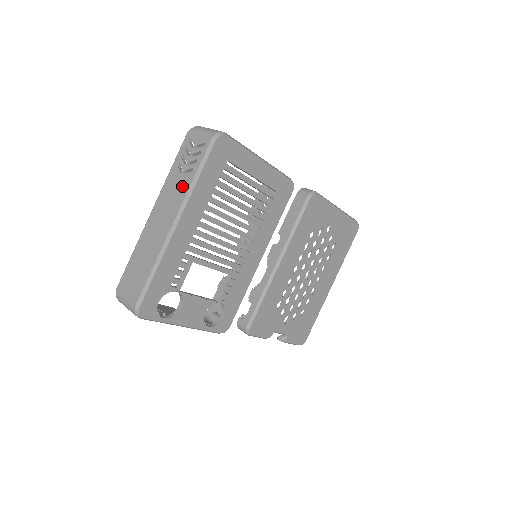
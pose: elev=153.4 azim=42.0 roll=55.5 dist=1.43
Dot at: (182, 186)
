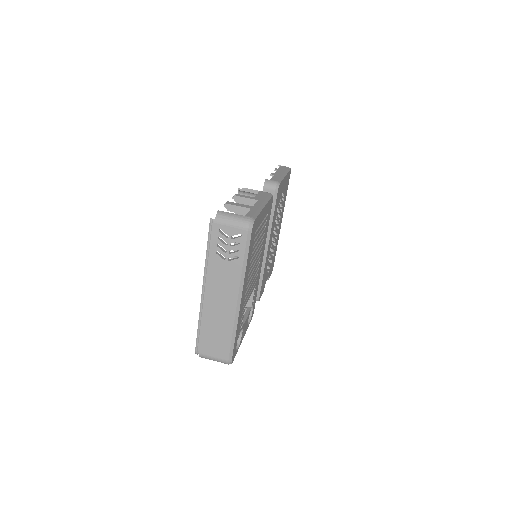
Dot at: (232, 271)
